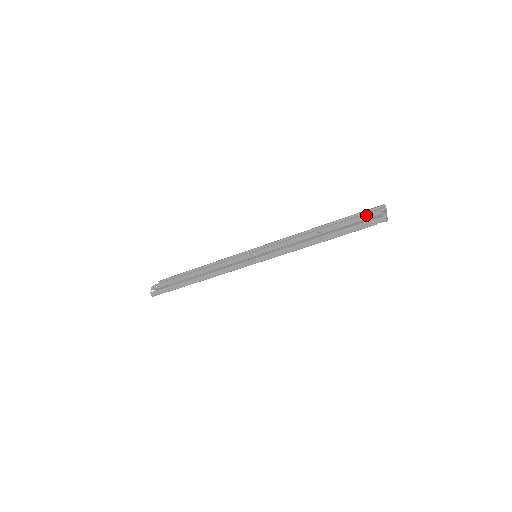
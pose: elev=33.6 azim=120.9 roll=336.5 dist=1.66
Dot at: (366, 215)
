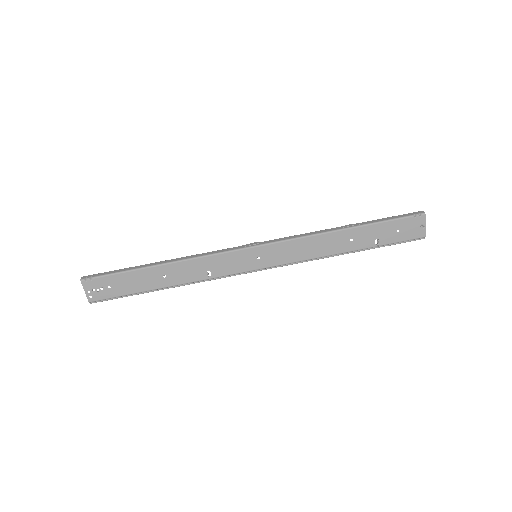
Dot at: occluded
